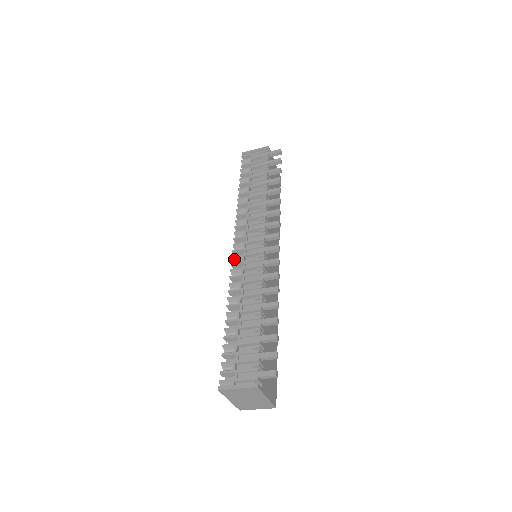
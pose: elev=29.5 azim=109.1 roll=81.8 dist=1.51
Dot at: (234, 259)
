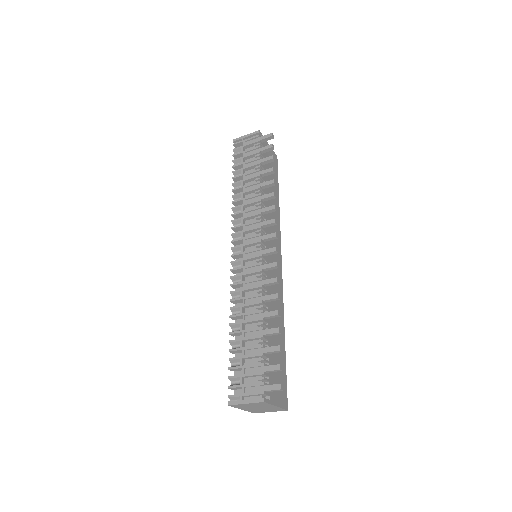
Dot at: (233, 264)
